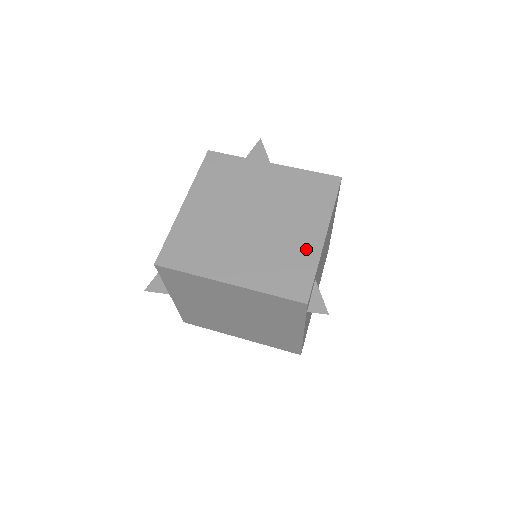
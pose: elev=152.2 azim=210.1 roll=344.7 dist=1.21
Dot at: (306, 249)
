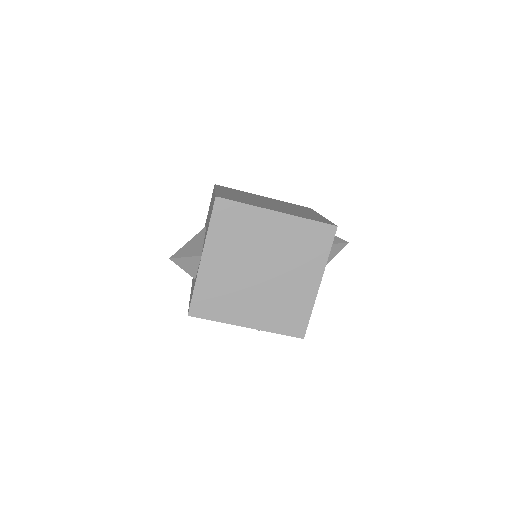
Dot at: (316, 216)
